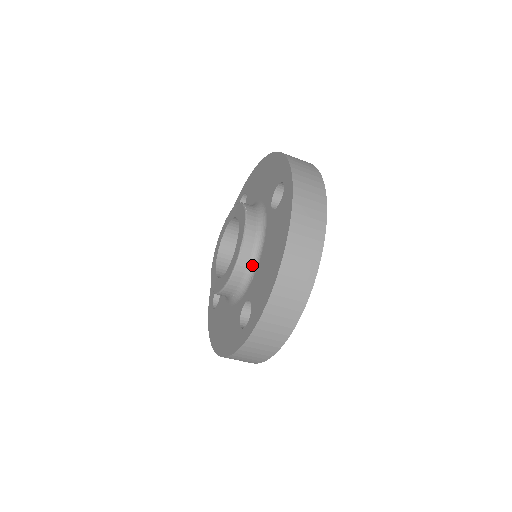
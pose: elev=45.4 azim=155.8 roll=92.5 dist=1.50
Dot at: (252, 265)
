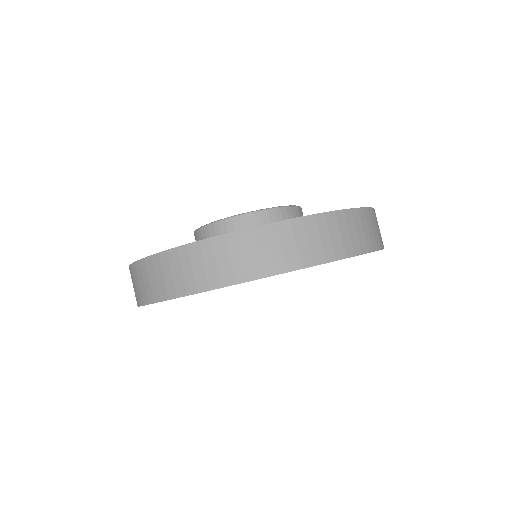
Dot at: occluded
